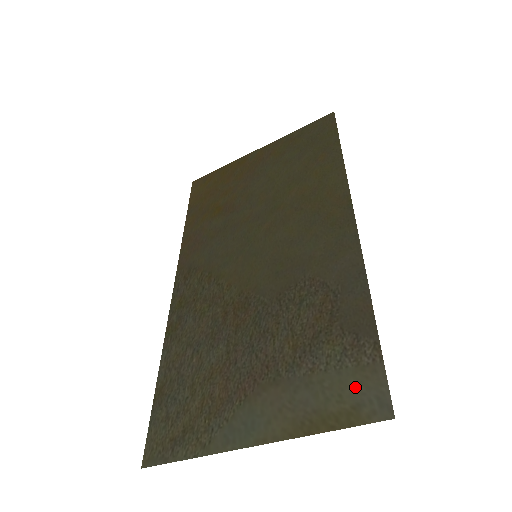
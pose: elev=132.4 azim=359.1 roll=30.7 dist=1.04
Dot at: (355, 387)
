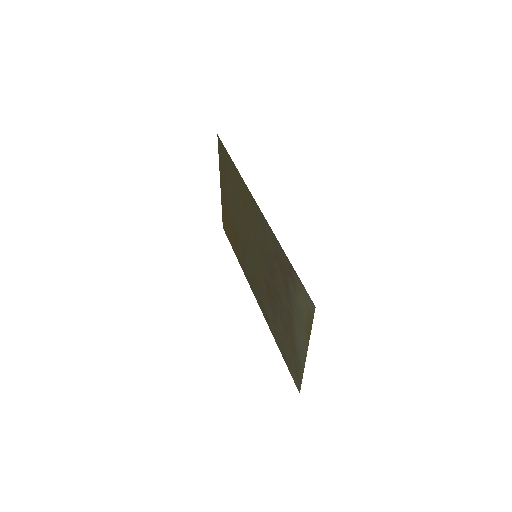
Dot at: (304, 301)
